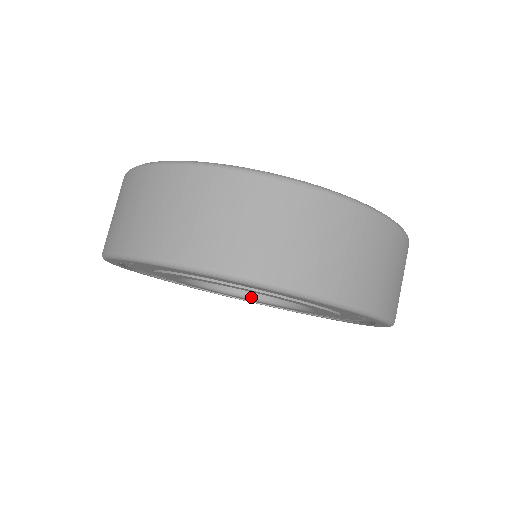
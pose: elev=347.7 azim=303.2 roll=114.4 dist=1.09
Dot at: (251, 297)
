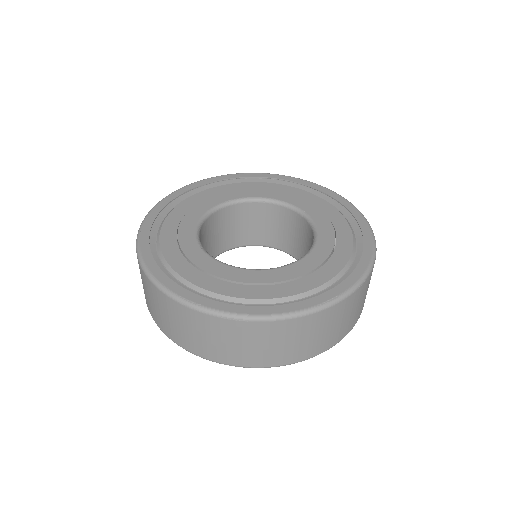
Dot at: occluded
